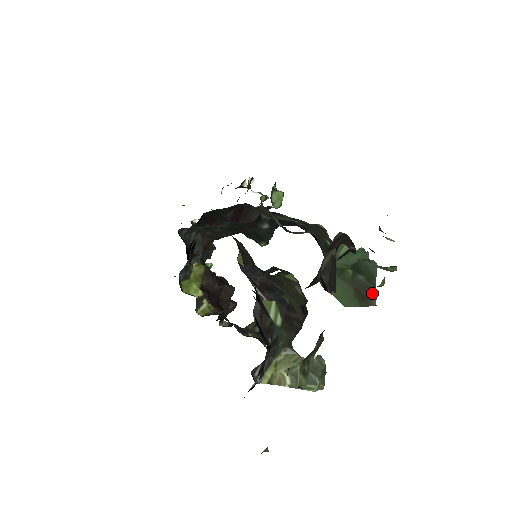
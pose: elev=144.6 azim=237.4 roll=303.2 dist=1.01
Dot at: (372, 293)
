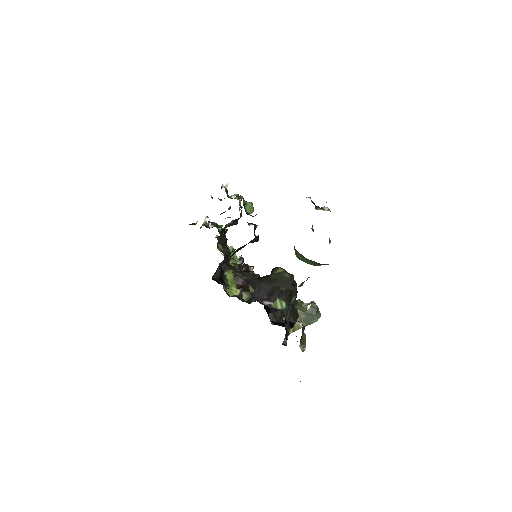
Dot at: occluded
